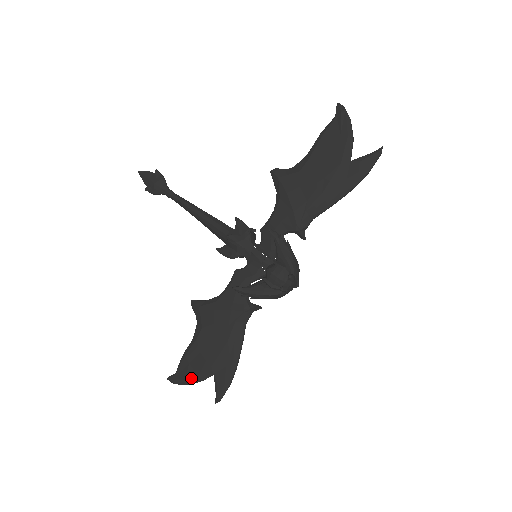
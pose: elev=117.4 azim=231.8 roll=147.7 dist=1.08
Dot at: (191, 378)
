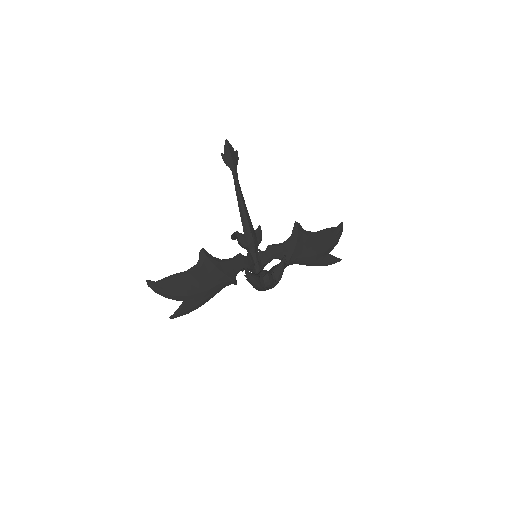
Dot at: (168, 293)
